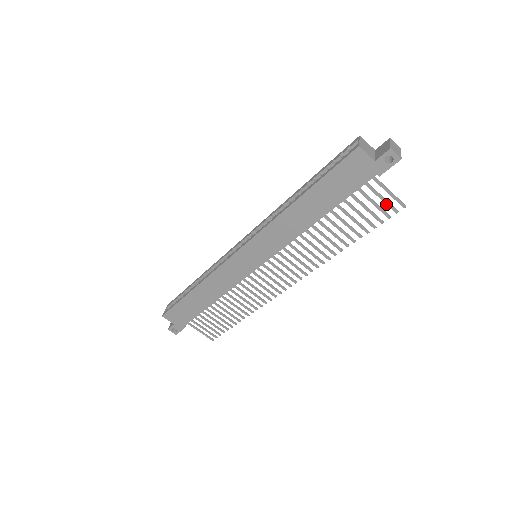
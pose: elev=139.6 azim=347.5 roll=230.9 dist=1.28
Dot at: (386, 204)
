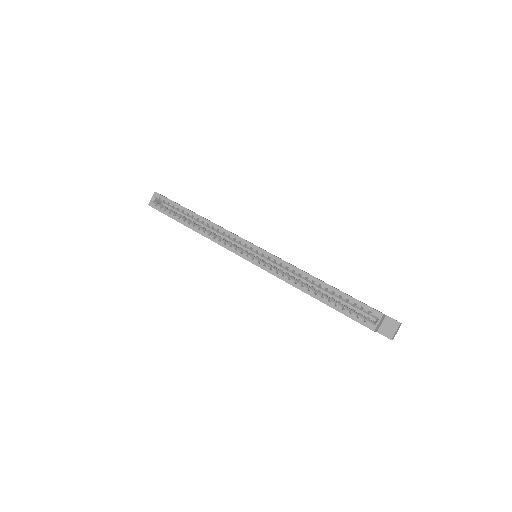
Dot at: occluded
